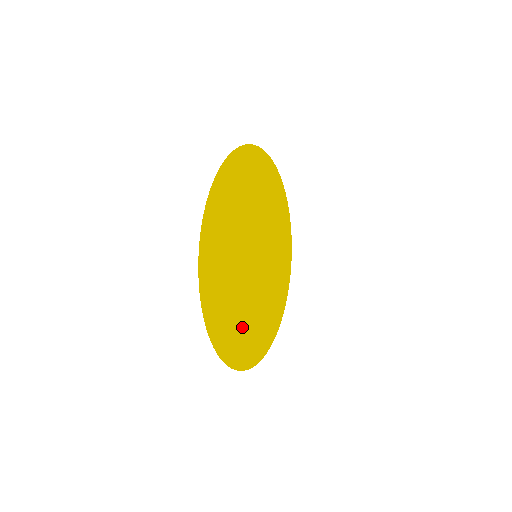
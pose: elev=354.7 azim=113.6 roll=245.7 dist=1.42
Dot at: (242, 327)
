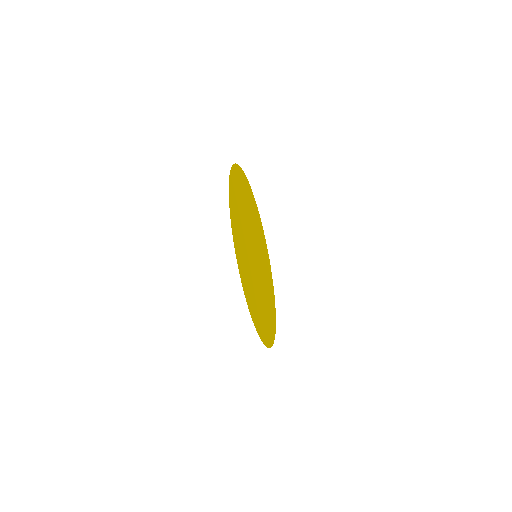
Dot at: (239, 220)
